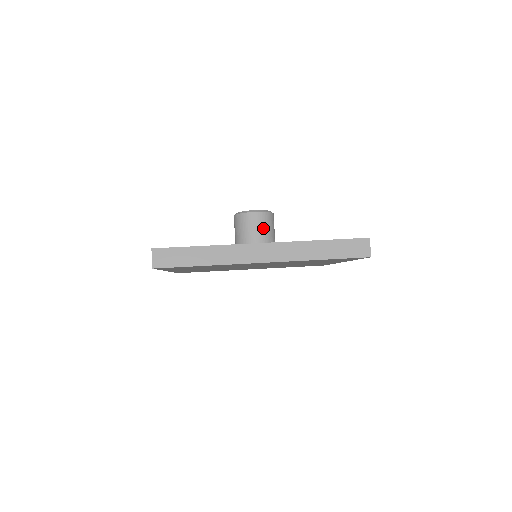
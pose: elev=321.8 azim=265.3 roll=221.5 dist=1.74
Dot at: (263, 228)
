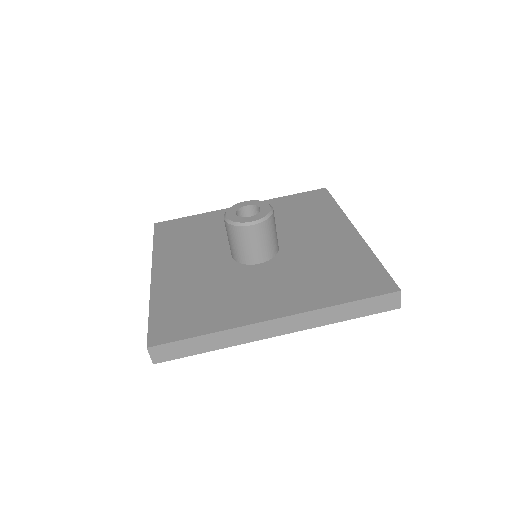
Dot at: (264, 240)
